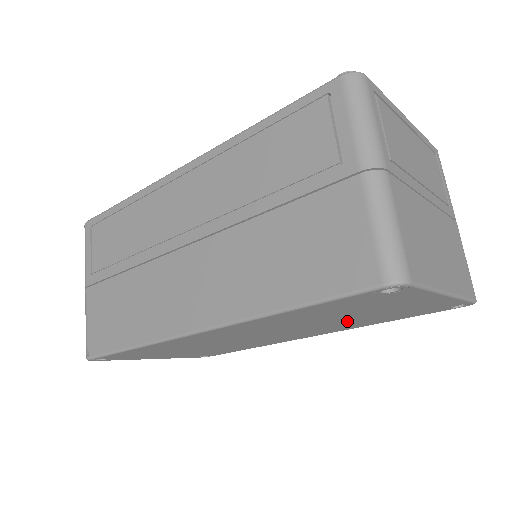
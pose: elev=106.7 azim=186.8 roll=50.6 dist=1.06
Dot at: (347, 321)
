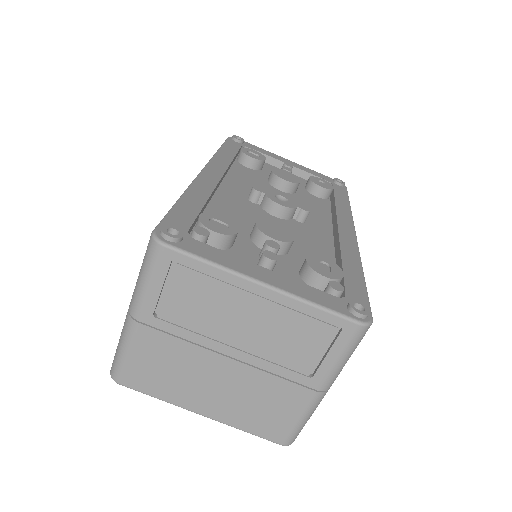
Dot at: occluded
